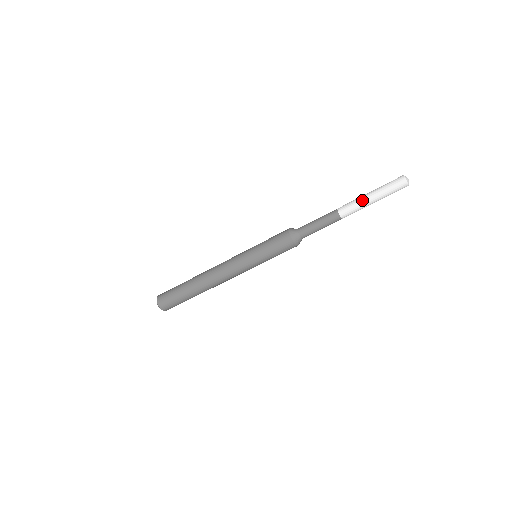
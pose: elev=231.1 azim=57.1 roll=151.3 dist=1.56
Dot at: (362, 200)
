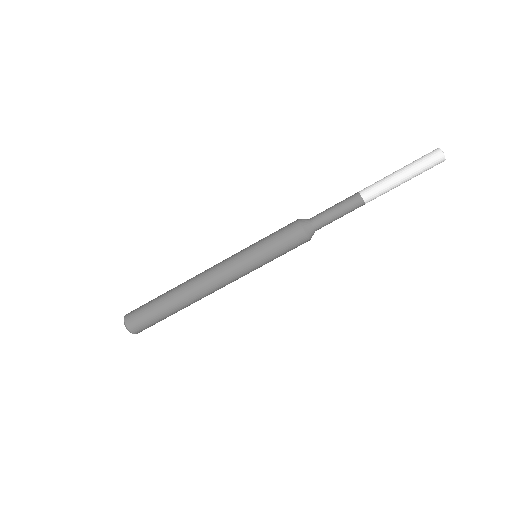
Dot at: (389, 177)
